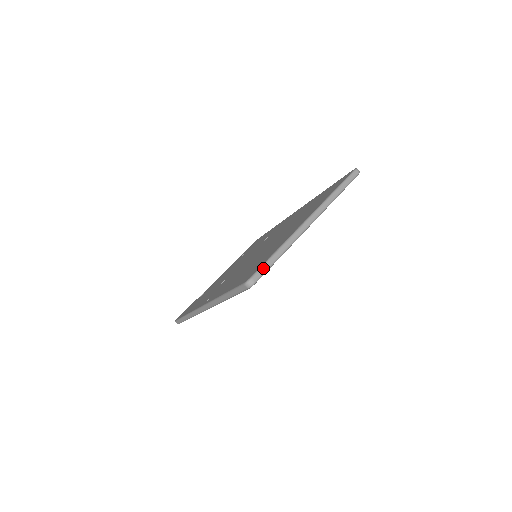
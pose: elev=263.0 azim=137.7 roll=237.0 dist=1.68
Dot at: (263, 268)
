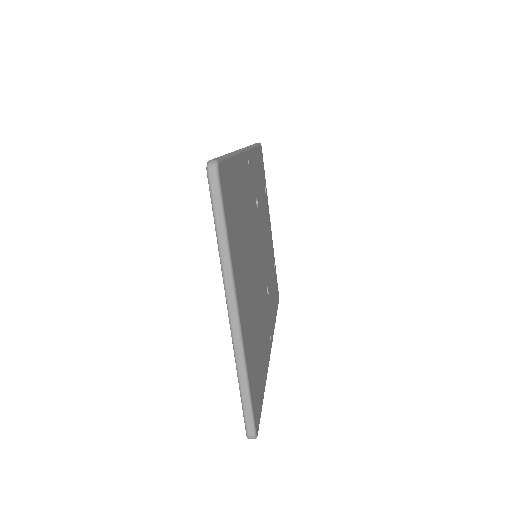
Dot at: (246, 416)
